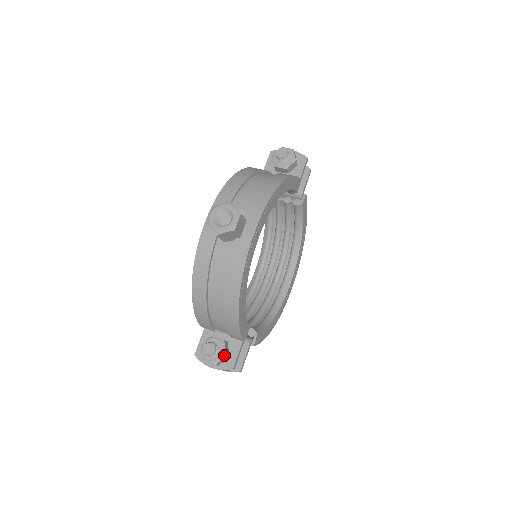
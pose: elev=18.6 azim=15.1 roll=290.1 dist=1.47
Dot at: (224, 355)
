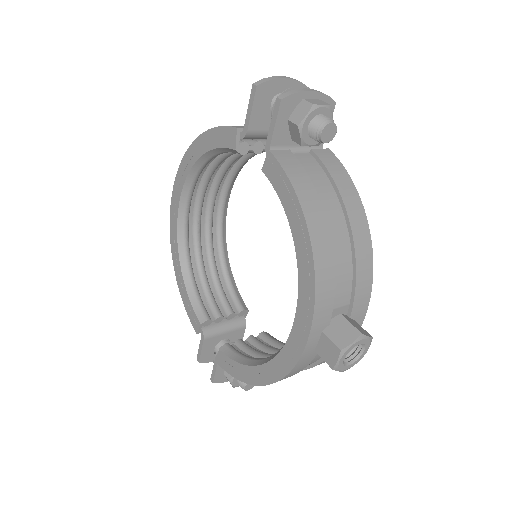
Dot at: occluded
